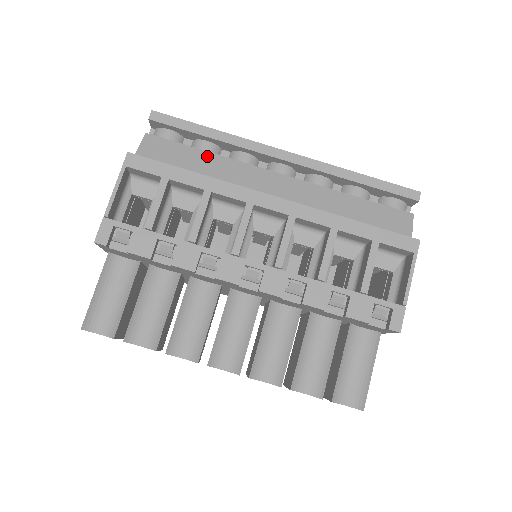
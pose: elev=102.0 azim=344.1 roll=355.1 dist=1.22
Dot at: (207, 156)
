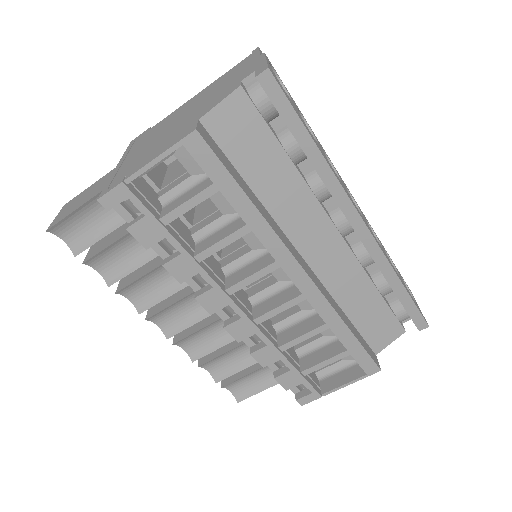
Dot at: (285, 165)
